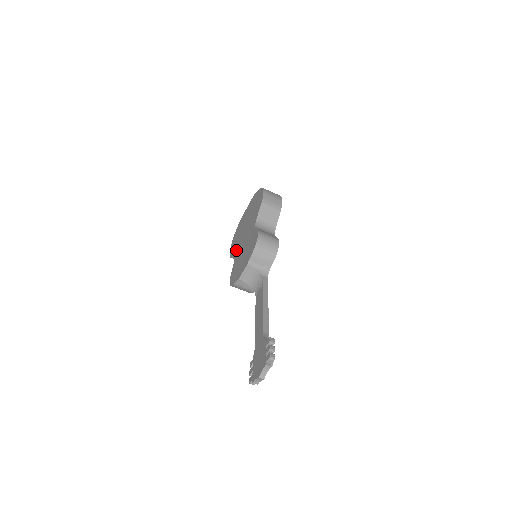
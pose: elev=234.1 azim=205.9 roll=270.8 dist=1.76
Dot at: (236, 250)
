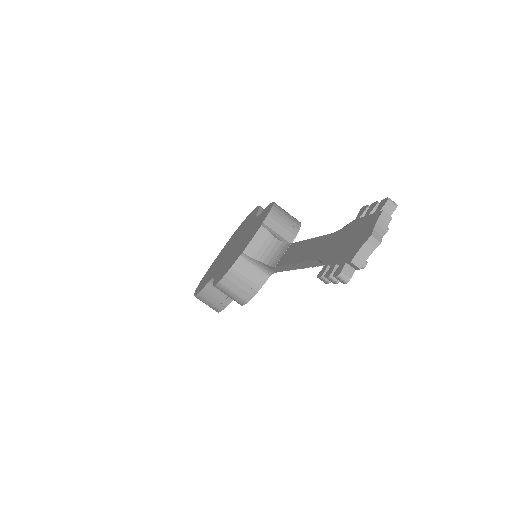
Dot at: (214, 271)
